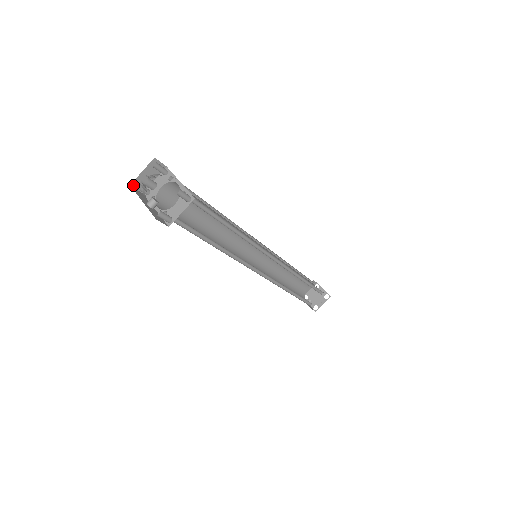
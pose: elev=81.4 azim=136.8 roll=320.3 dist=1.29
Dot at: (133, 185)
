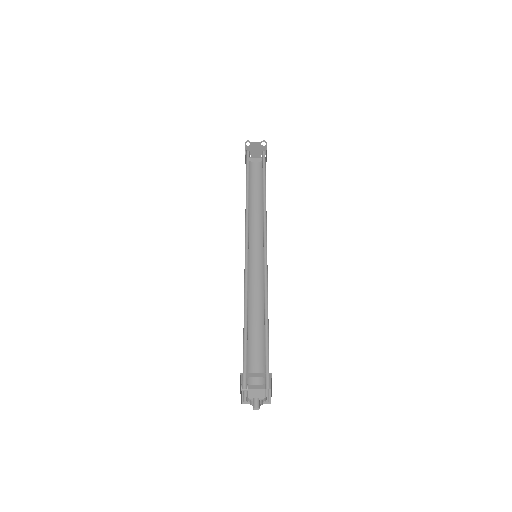
Dot at: occluded
